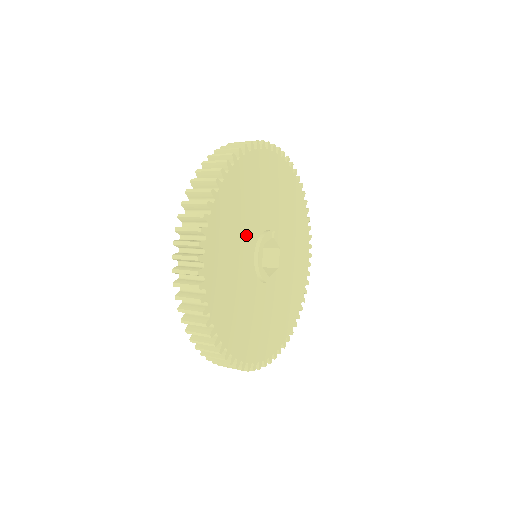
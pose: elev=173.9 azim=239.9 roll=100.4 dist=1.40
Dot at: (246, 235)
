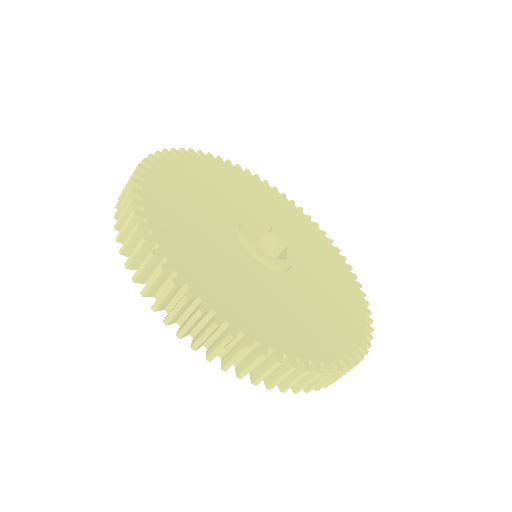
Dot at: (222, 206)
